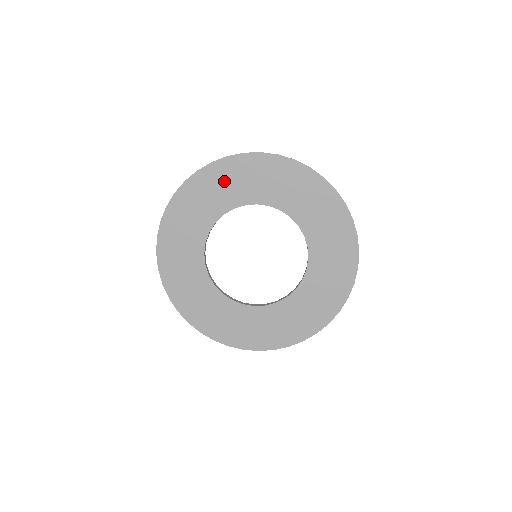
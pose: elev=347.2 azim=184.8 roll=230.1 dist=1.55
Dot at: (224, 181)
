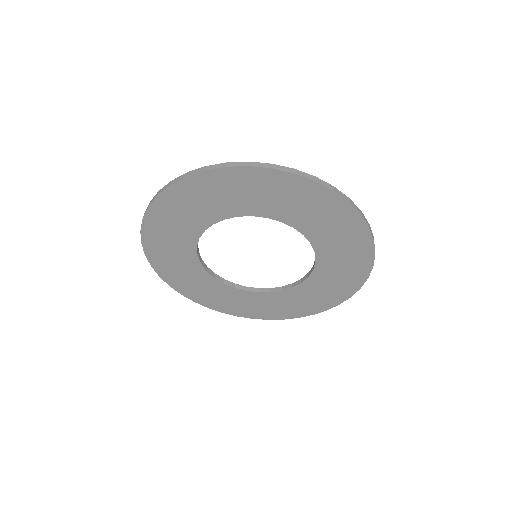
Dot at: (168, 225)
